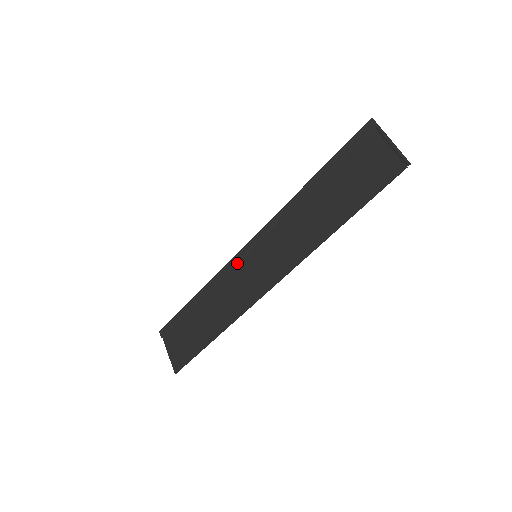
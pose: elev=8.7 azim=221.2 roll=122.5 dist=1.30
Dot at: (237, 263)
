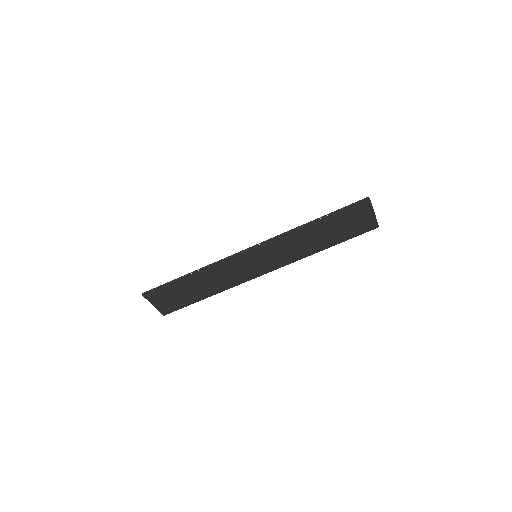
Dot at: (238, 259)
